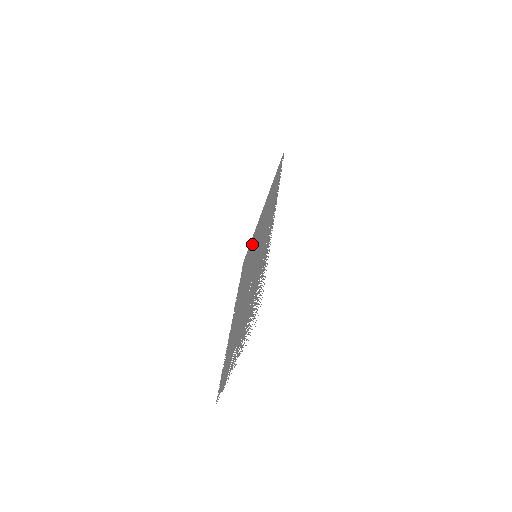
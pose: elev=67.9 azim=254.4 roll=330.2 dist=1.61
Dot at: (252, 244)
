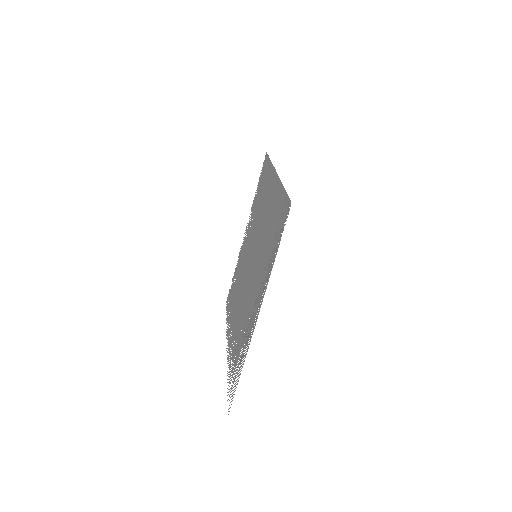
Dot at: (266, 186)
